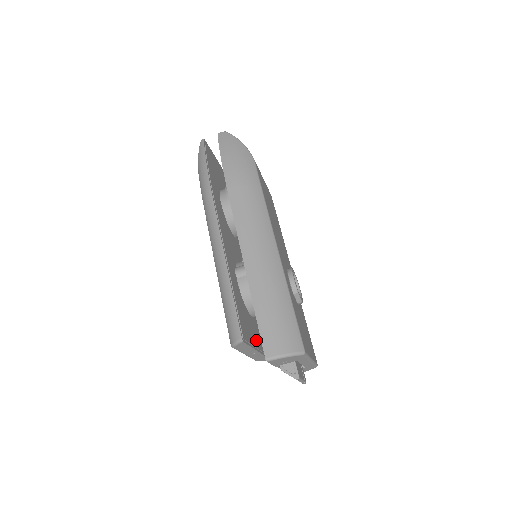
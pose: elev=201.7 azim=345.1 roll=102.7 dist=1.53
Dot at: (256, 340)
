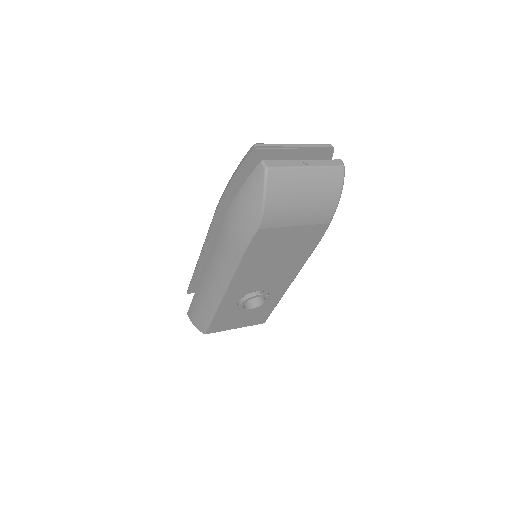
Dot at: occluded
